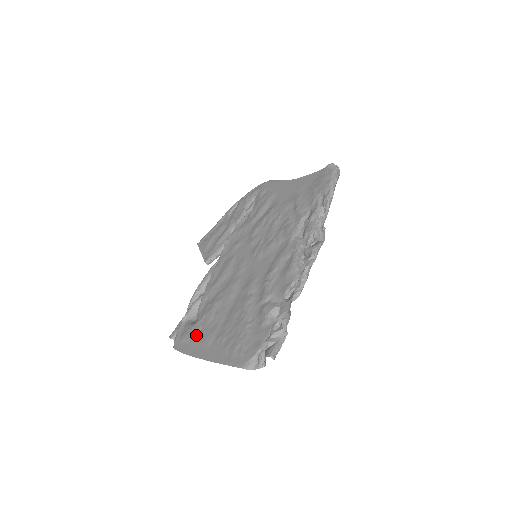
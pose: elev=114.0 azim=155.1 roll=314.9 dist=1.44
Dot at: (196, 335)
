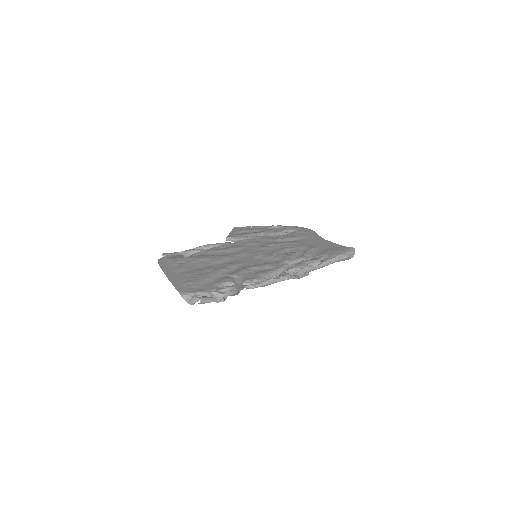
Dot at: (177, 263)
